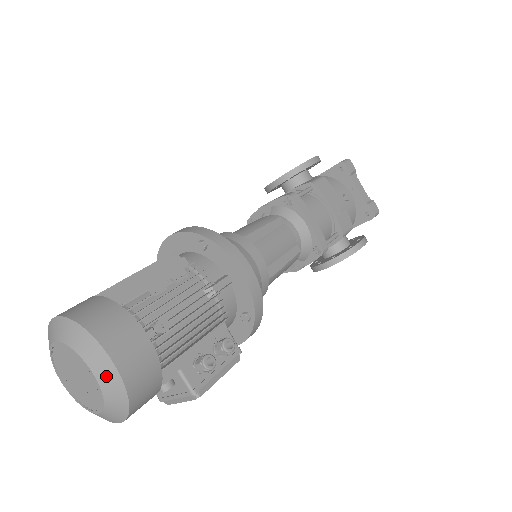
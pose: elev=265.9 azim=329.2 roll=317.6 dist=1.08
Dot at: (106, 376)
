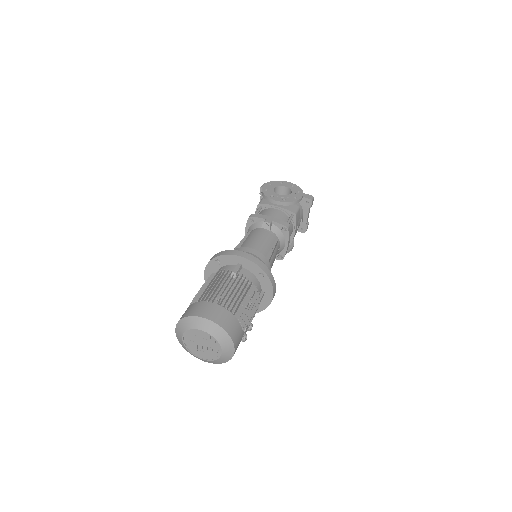
Dot at: (227, 355)
